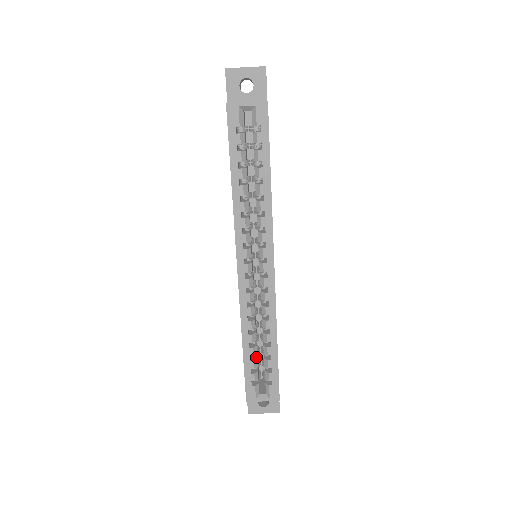
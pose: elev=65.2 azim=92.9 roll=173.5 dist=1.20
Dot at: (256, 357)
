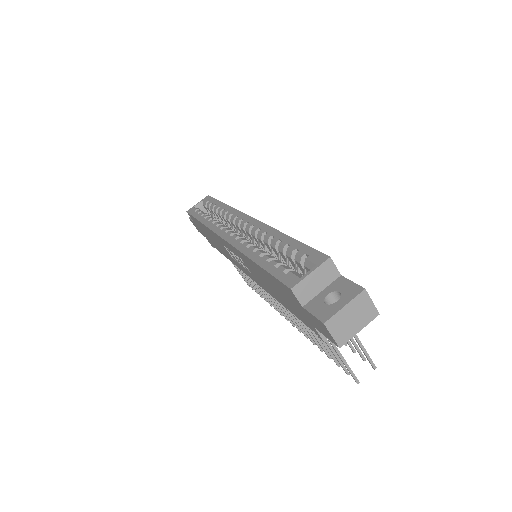
Dot at: occluded
